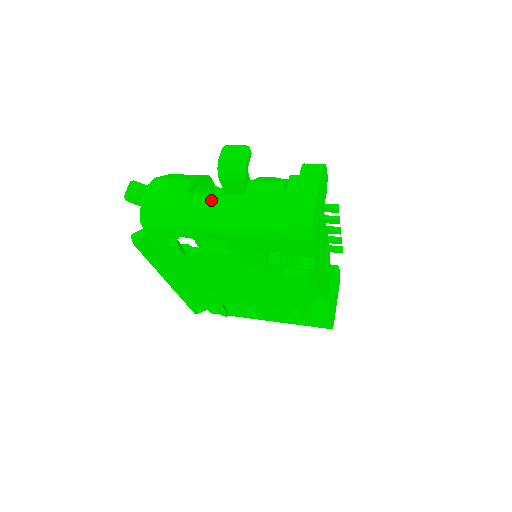
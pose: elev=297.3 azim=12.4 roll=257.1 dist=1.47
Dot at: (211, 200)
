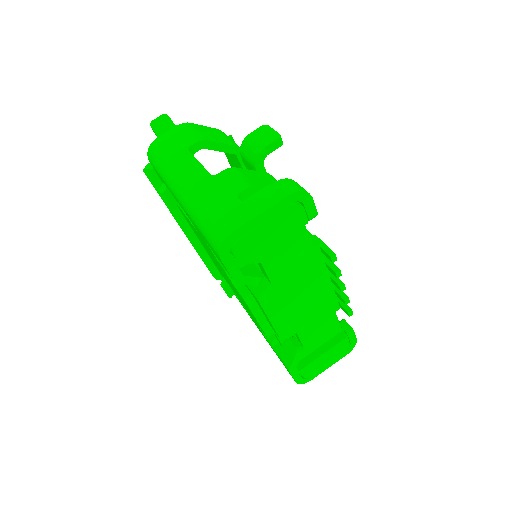
Dot at: (191, 165)
